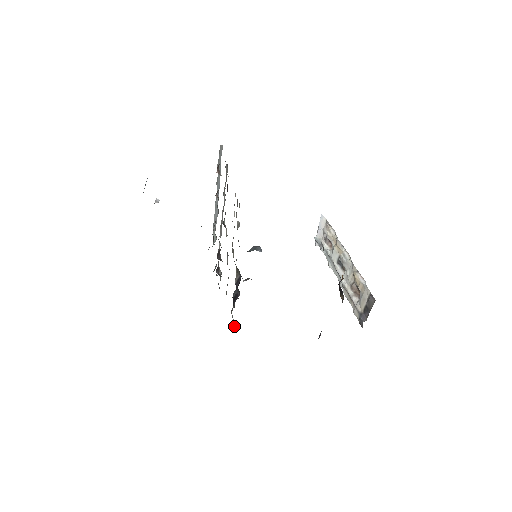
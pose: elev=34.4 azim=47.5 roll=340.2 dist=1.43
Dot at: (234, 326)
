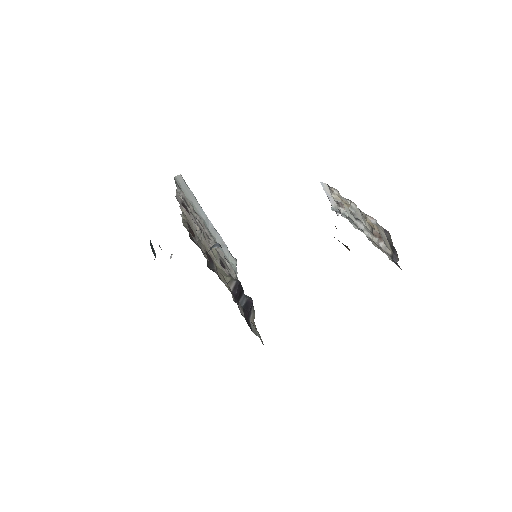
Dot at: (256, 334)
